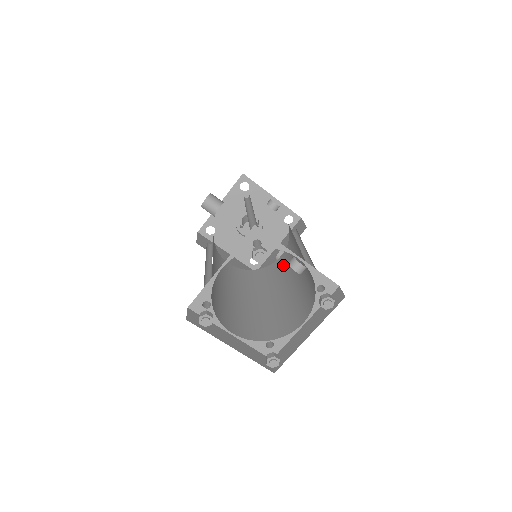
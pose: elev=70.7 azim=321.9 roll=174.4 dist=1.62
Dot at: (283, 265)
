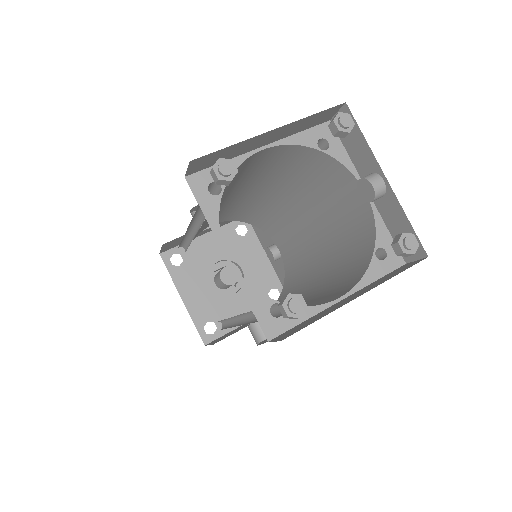
Dot at: occluded
